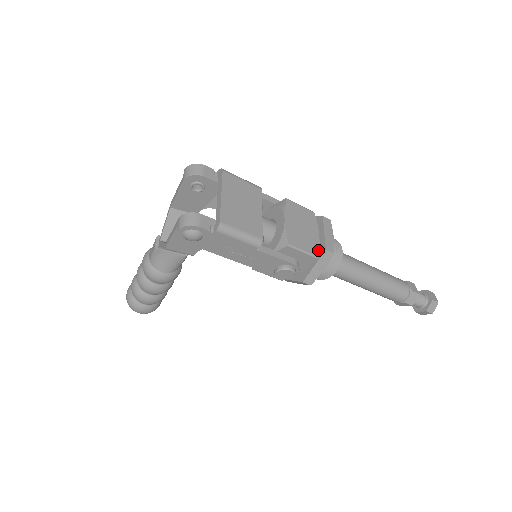
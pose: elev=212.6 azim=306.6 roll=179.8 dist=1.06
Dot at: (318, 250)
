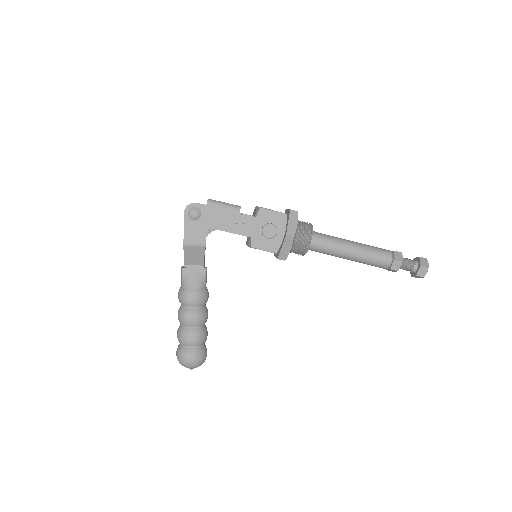
Dot at: occluded
